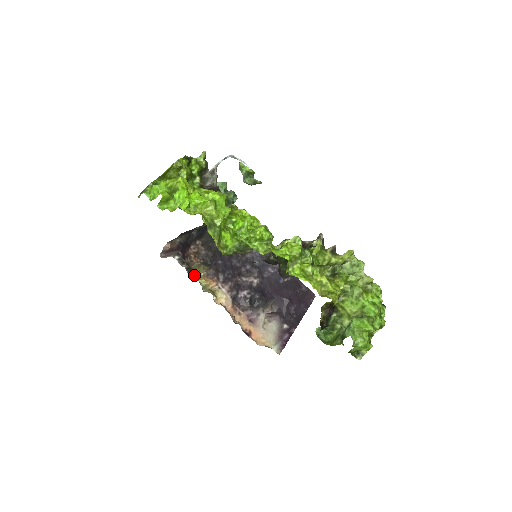
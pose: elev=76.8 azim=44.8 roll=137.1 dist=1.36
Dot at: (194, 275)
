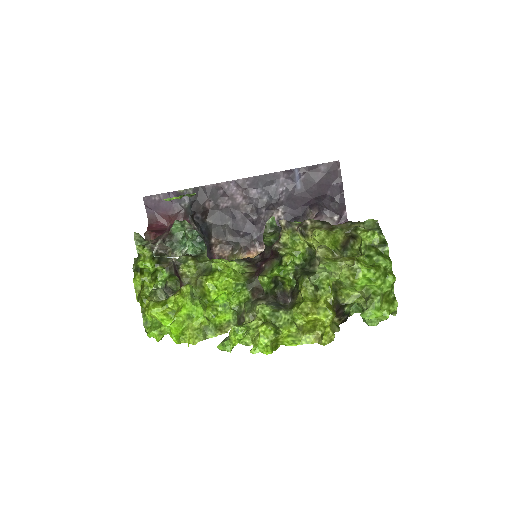
Dot at: occluded
